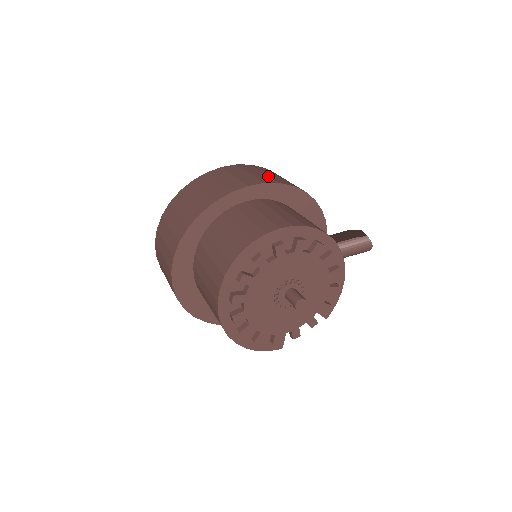
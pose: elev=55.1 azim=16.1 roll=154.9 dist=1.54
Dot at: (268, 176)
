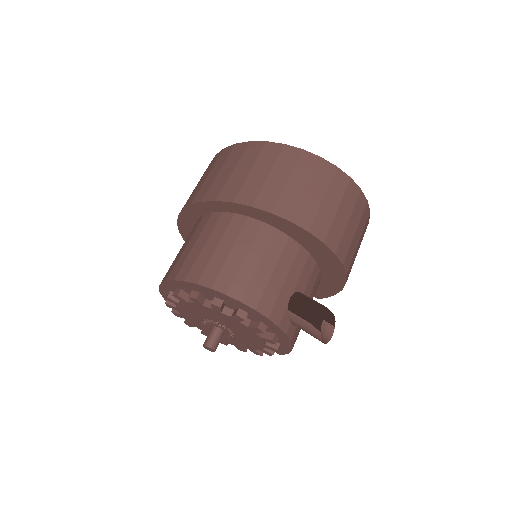
Dot at: (281, 190)
